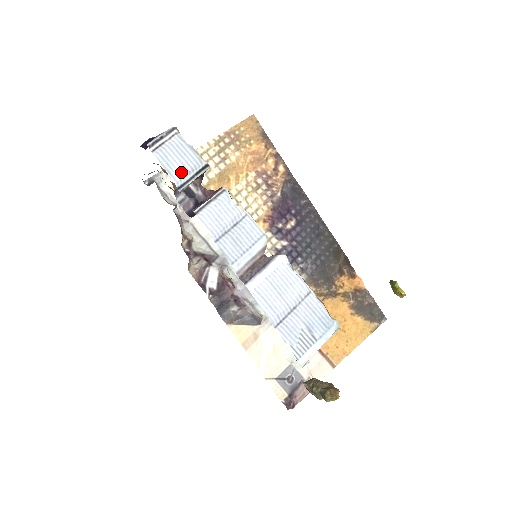
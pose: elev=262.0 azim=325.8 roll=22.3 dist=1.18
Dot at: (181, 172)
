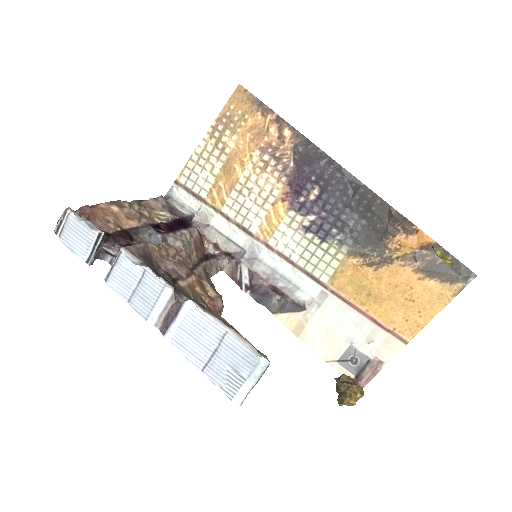
Dot at: (82, 248)
